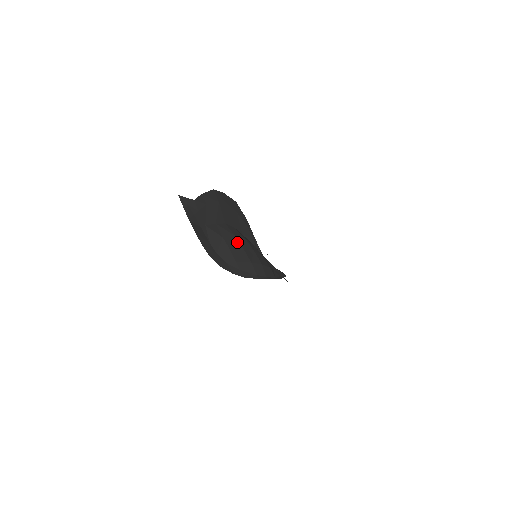
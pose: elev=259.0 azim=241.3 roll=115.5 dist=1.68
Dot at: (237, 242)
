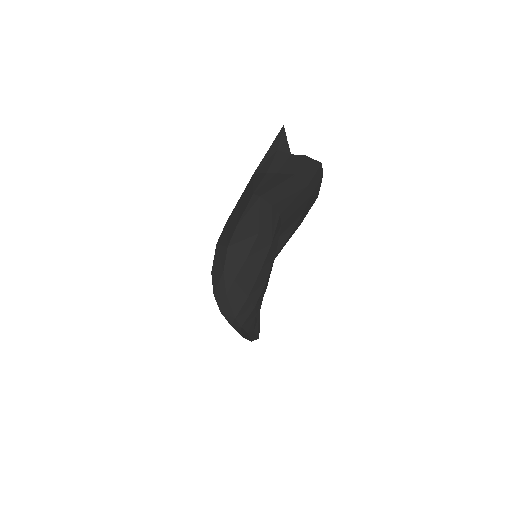
Dot at: (265, 255)
